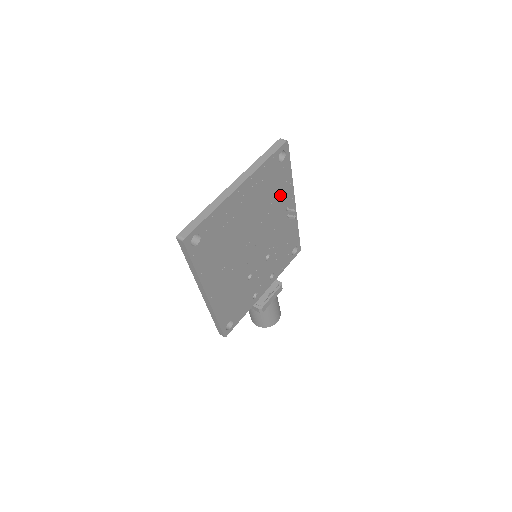
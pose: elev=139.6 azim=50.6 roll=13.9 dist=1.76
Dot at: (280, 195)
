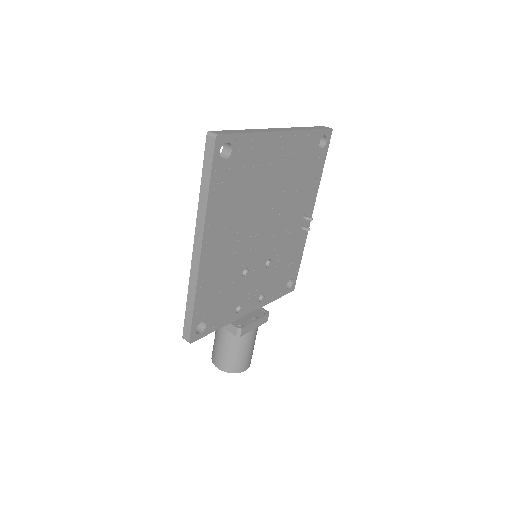
Dot at: (305, 190)
